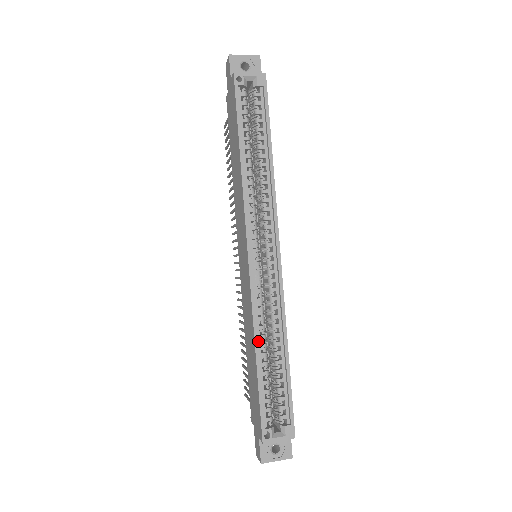
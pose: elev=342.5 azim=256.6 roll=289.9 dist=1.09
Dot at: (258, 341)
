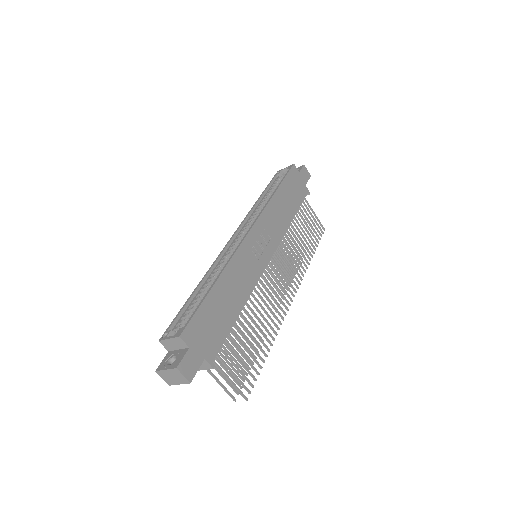
Dot at: (206, 281)
